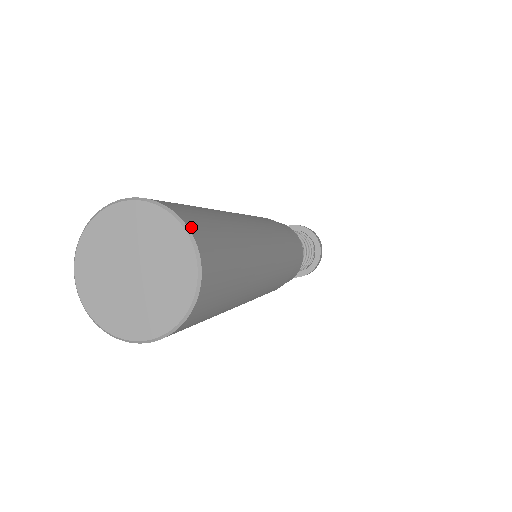
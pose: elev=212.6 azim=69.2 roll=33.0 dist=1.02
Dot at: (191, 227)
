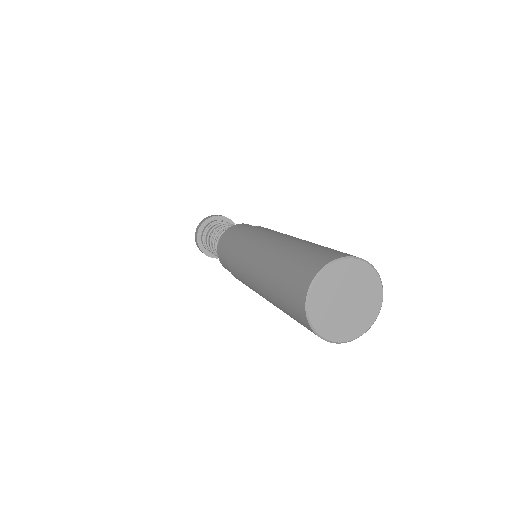
Dot at: (381, 292)
